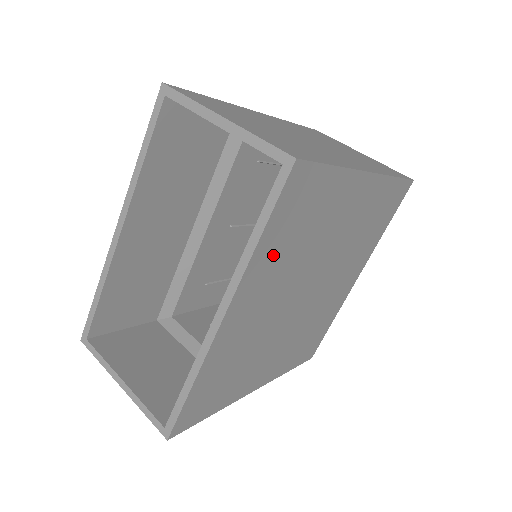
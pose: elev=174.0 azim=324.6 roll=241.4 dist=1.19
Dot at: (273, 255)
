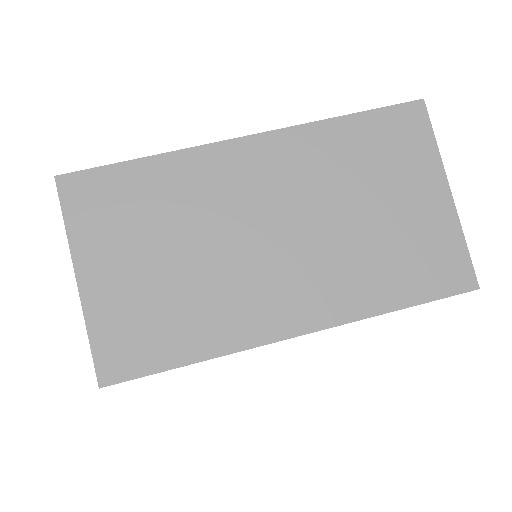
Dot at: occluded
